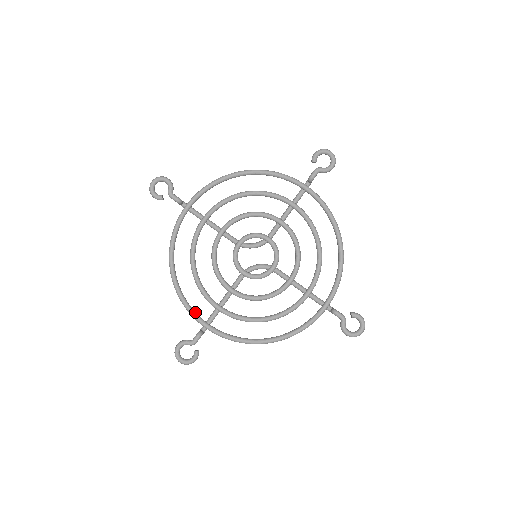
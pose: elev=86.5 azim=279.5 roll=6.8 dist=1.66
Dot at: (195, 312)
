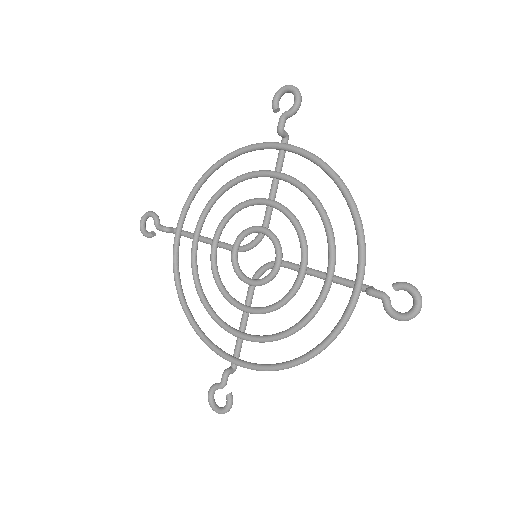
Dot at: (217, 347)
